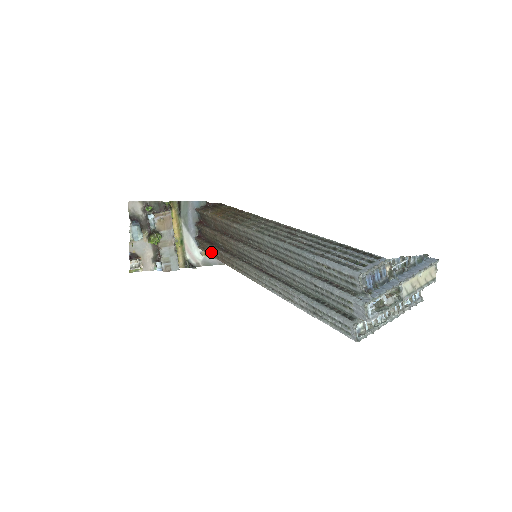
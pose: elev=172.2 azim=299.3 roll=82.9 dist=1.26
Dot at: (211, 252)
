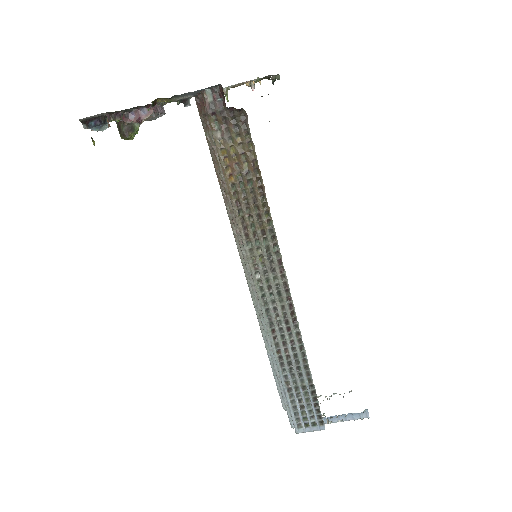
Dot at: occluded
